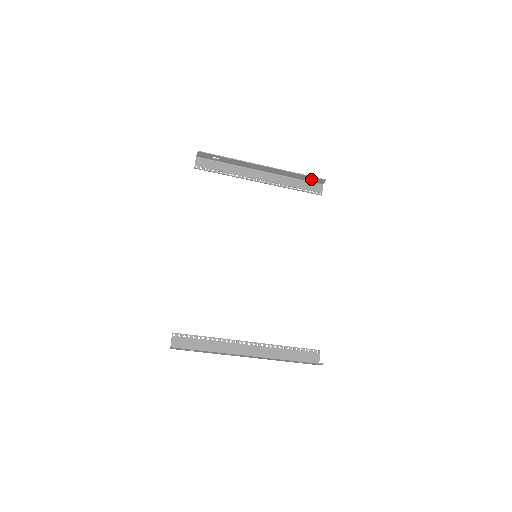
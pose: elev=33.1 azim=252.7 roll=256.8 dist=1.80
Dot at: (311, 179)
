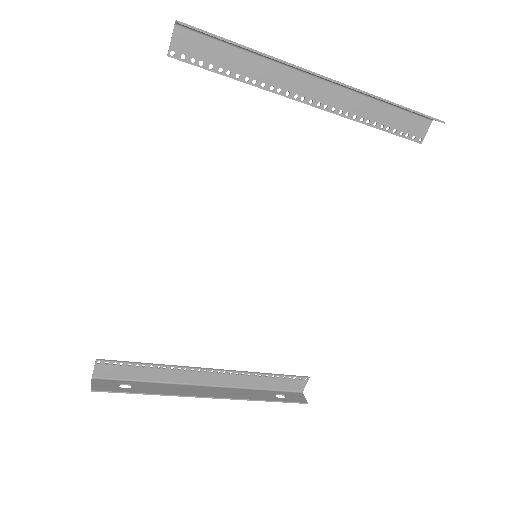
Dot at: occluded
